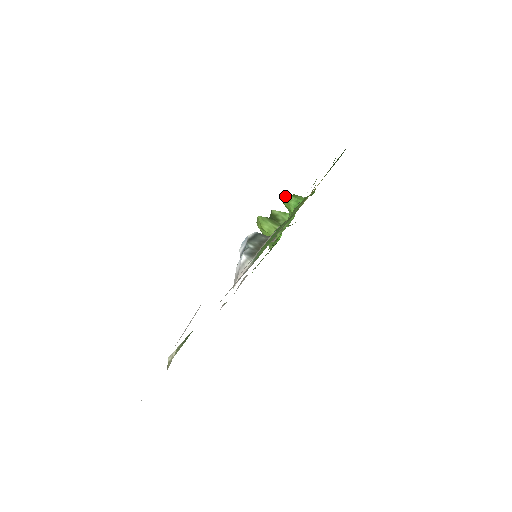
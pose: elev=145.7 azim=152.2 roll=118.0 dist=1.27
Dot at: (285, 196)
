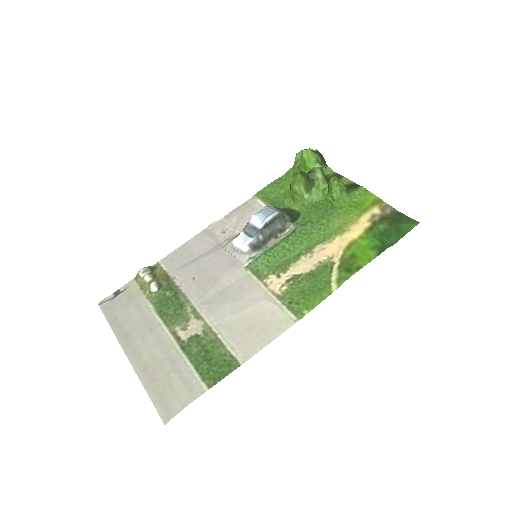
Dot at: (335, 182)
